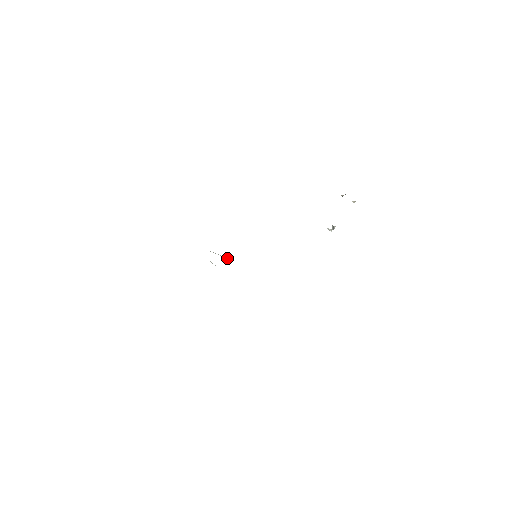
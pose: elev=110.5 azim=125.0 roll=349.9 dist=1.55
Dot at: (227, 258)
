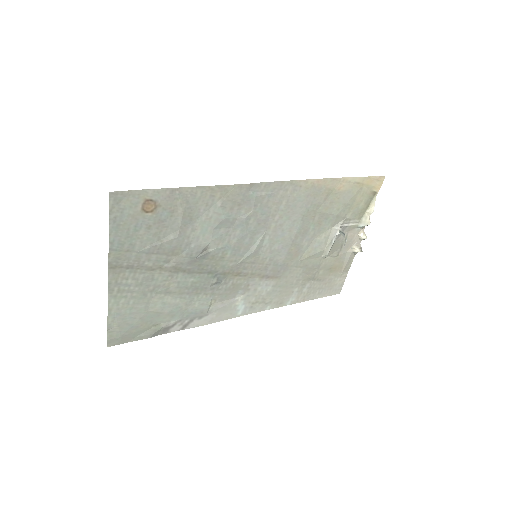
Dot at: (228, 275)
